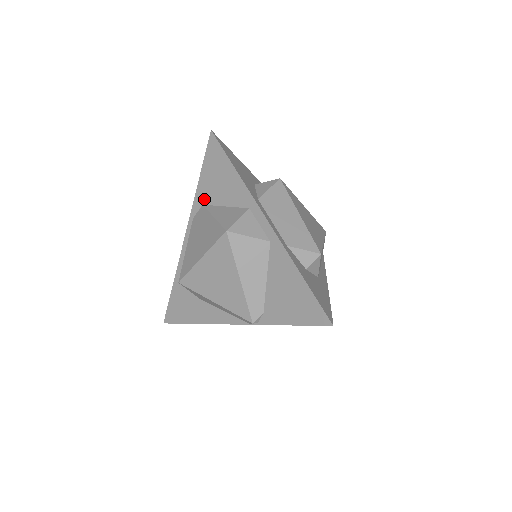
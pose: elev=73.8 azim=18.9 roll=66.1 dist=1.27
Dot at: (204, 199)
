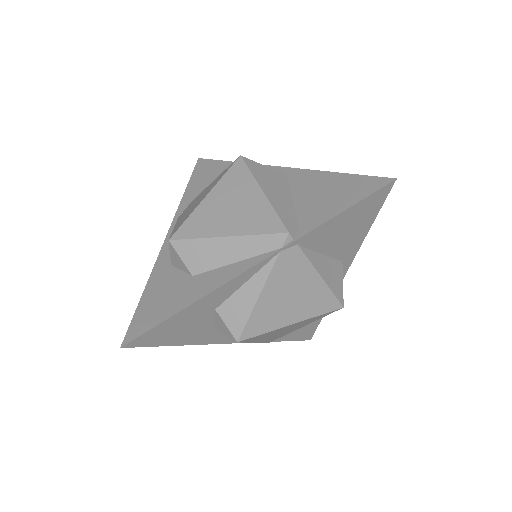
Dot at: (193, 197)
